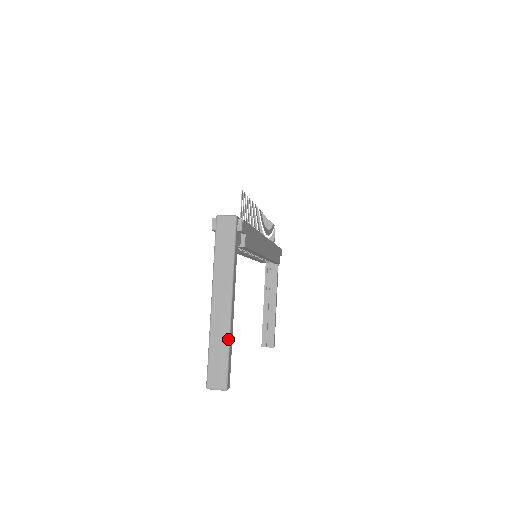
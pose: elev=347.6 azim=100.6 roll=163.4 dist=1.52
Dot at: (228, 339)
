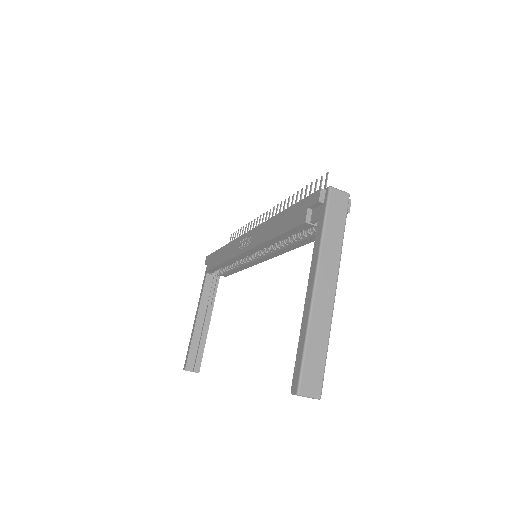
Dot at: (329, 334)
